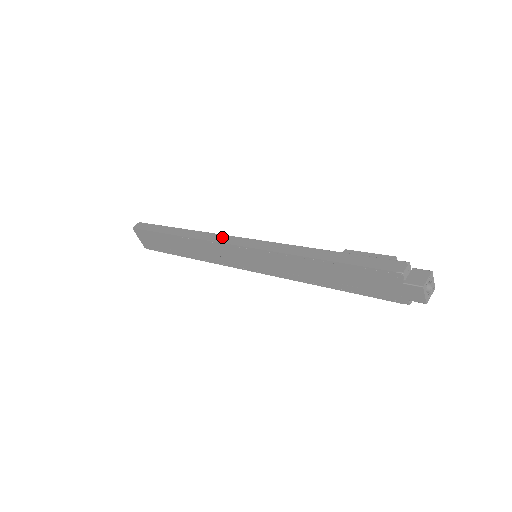
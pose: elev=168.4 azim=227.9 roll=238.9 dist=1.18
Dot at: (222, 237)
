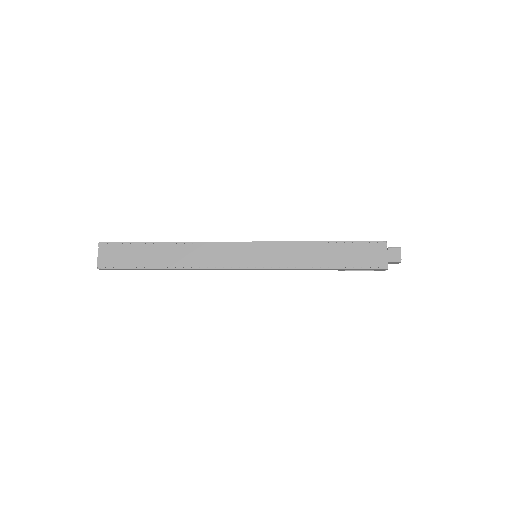
Dot at: occluded
